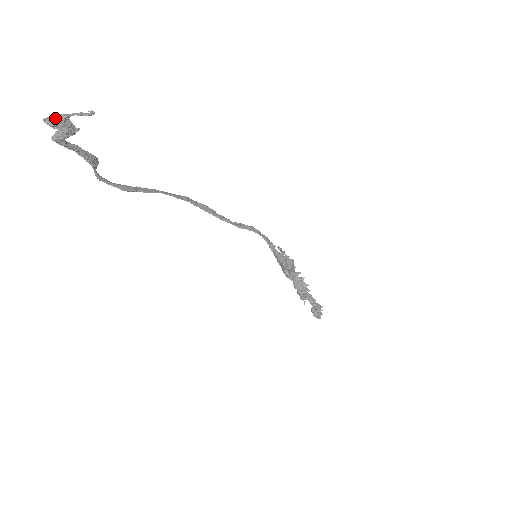
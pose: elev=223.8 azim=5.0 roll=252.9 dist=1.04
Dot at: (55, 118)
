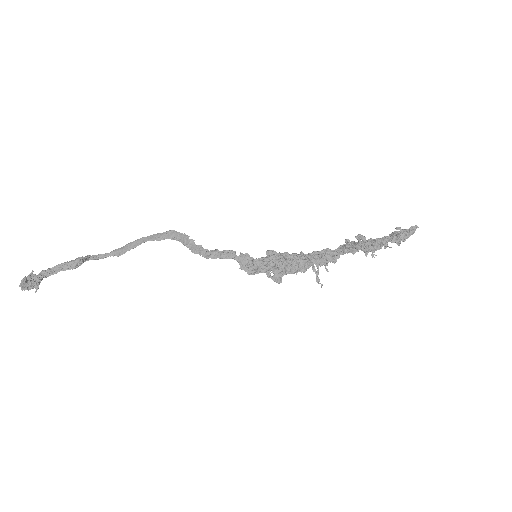
Dot at: (21, 287)
